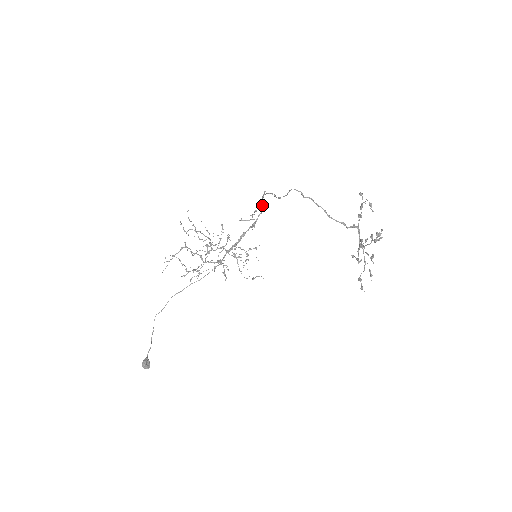
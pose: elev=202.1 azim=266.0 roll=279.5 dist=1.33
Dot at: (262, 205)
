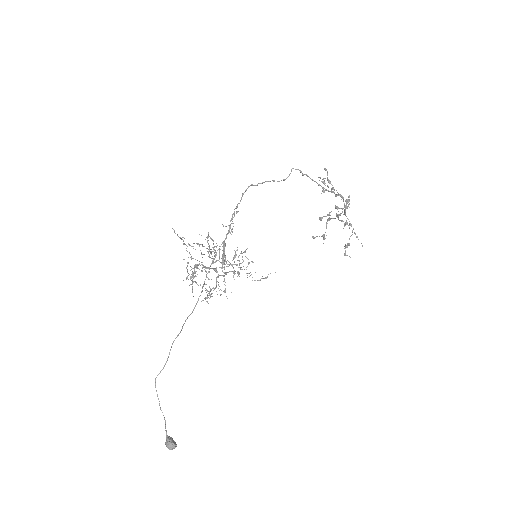
Dot at: (237, 206)
